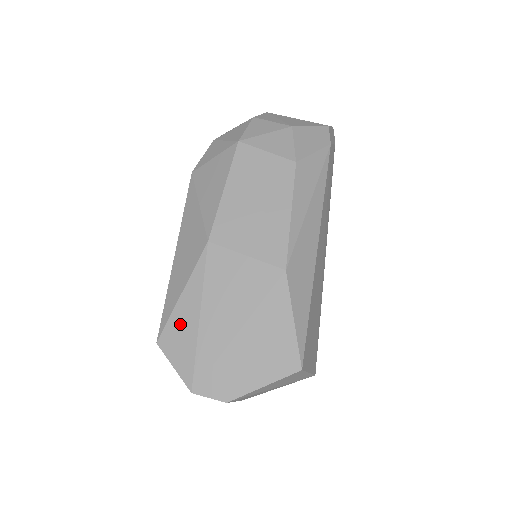
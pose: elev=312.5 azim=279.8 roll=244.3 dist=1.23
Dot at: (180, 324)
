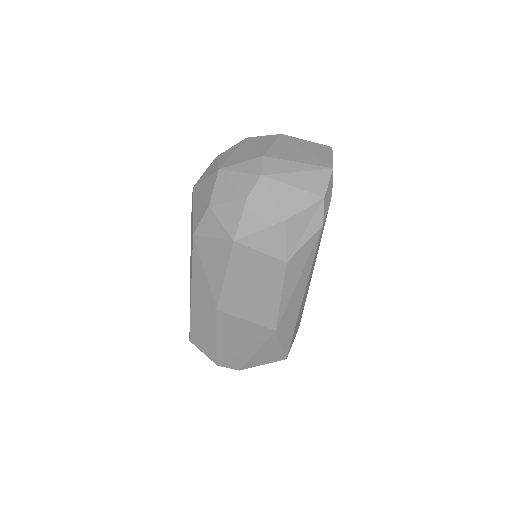
Dot at: (204, 339)
